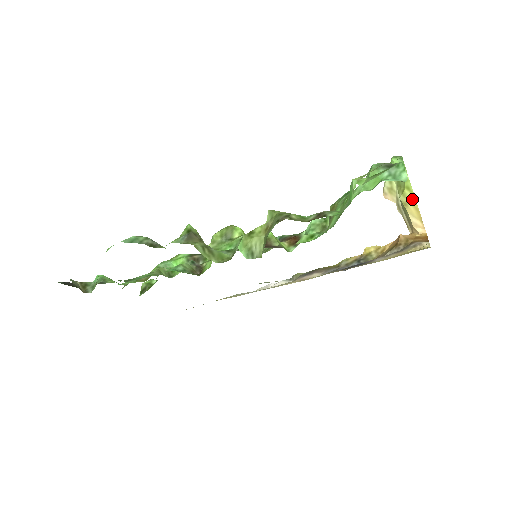
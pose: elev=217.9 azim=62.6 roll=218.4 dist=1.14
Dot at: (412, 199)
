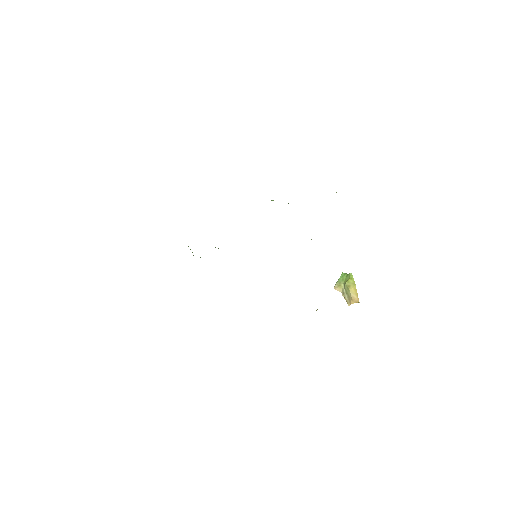
Dot at: (353, 284)
